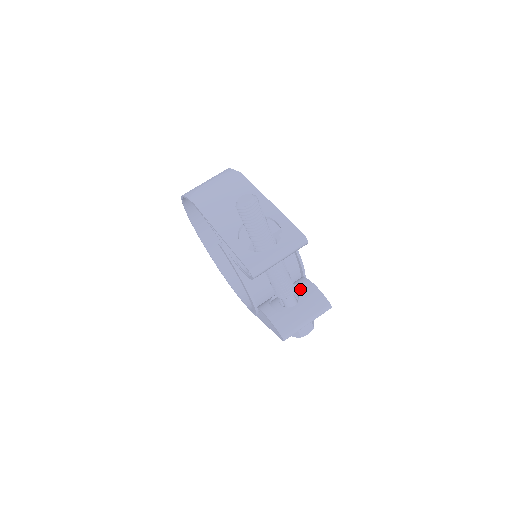
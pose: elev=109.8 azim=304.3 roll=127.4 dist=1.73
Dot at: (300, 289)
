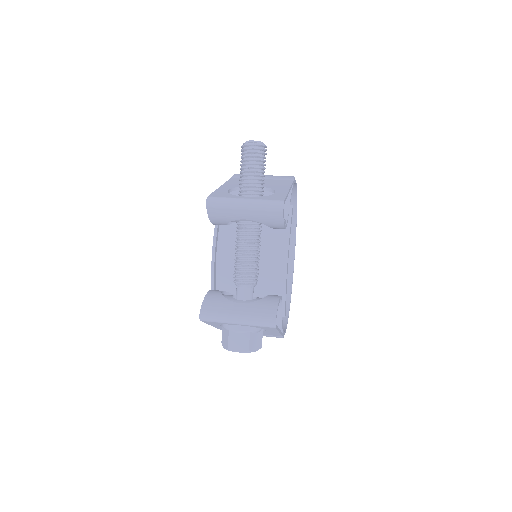
Dot at: occluded
